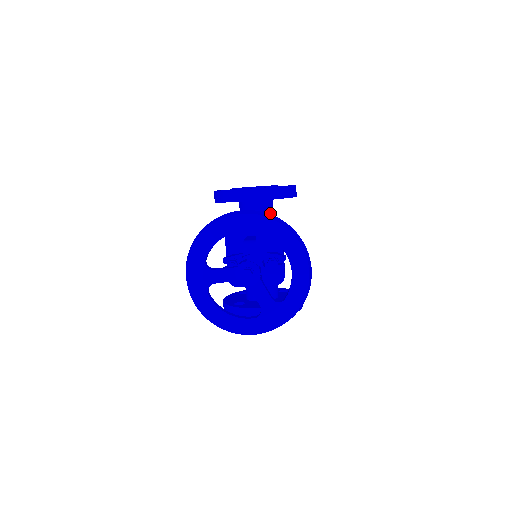
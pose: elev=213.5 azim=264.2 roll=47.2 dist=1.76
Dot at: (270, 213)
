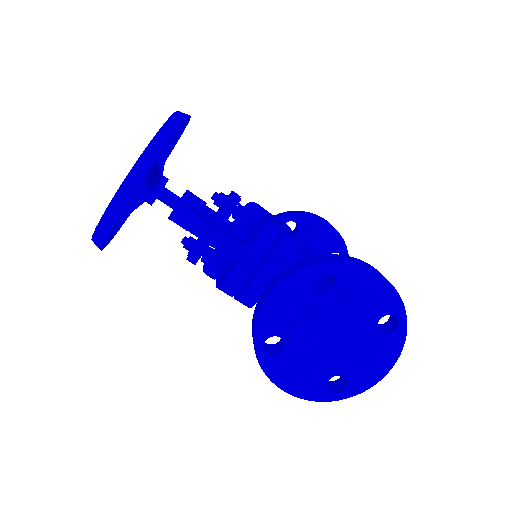
Dot at: occluded
